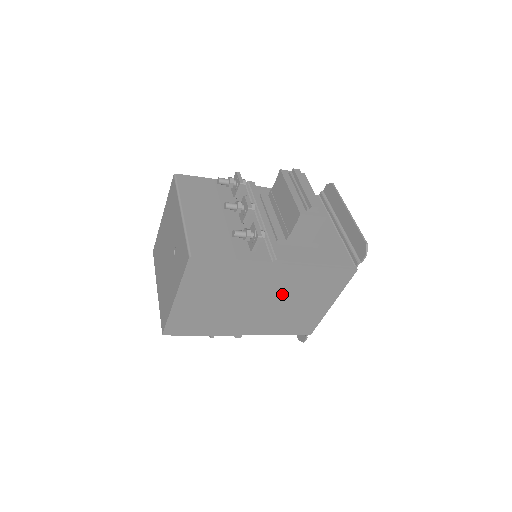
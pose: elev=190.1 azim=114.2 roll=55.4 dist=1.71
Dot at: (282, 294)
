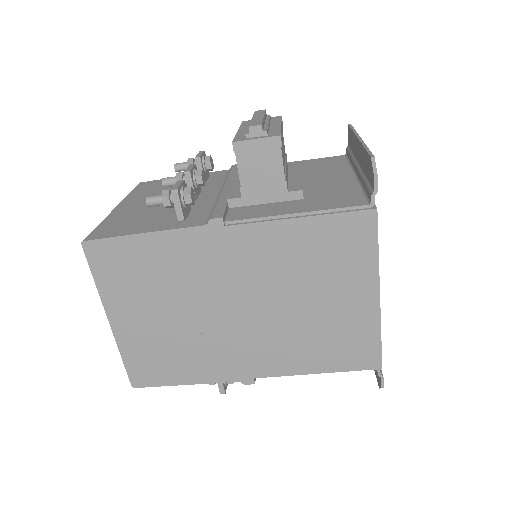
Dot at: (267, 287)
